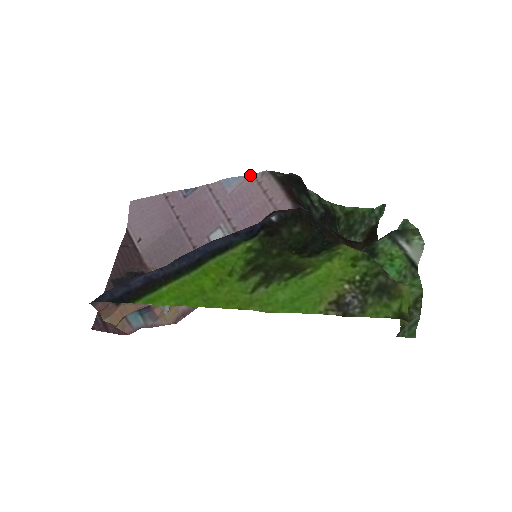
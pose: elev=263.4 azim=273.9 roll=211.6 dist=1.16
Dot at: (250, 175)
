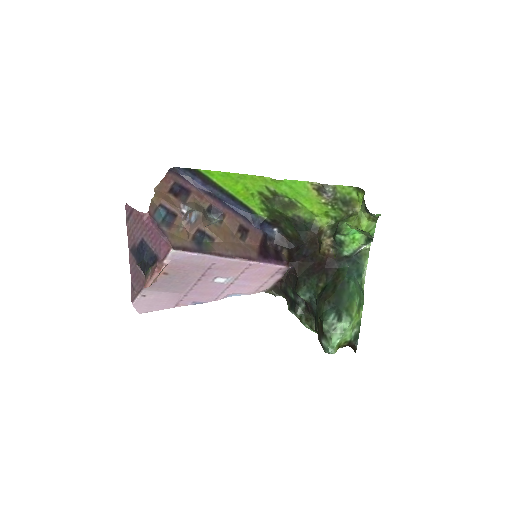
Dot at: occluded
